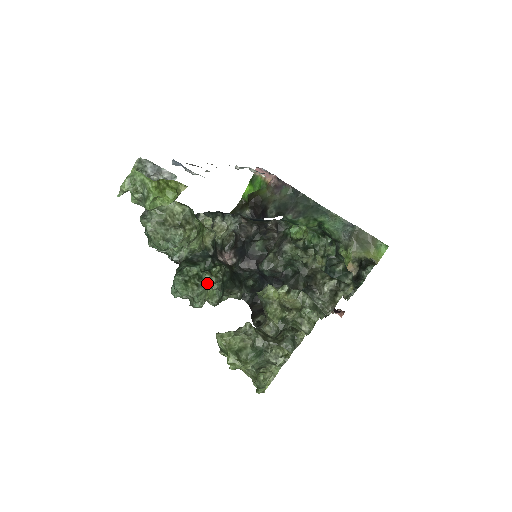
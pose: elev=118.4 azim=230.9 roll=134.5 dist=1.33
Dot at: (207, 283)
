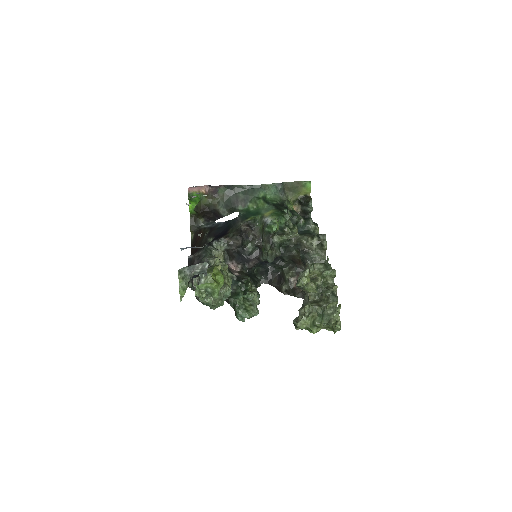
Dot at: (254, 299)
